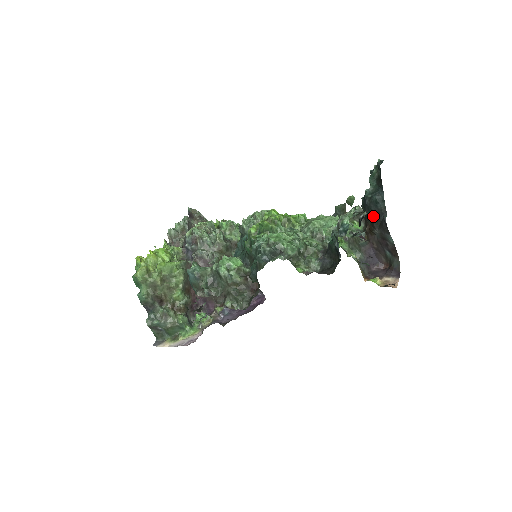
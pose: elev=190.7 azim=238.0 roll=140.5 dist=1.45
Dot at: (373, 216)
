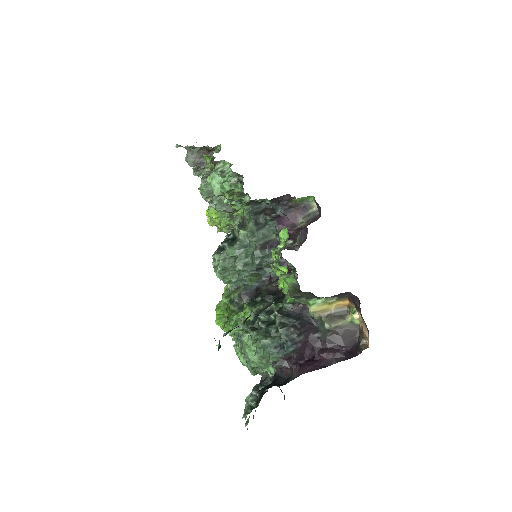
Dot at: occluded
